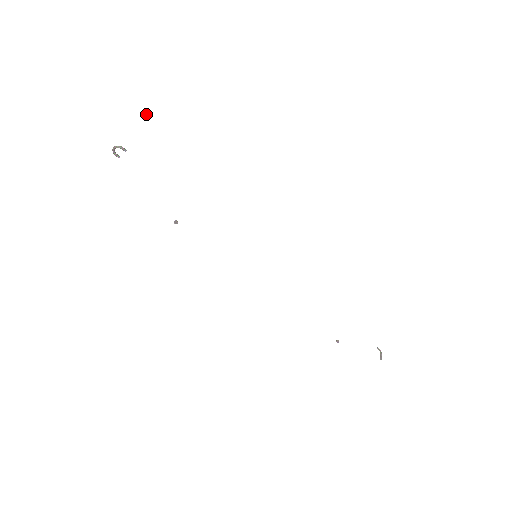
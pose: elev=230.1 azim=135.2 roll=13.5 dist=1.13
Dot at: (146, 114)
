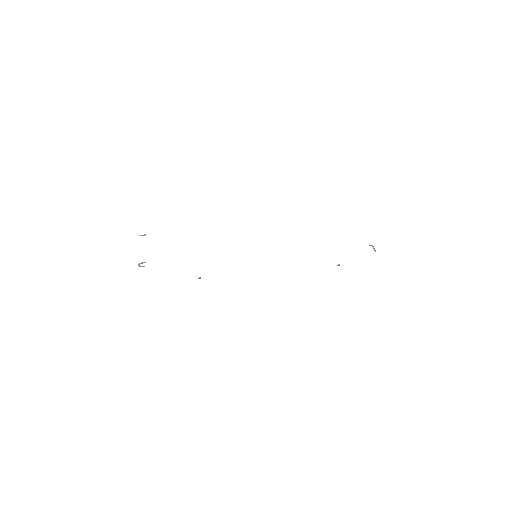
Dot at: (141, 235)
